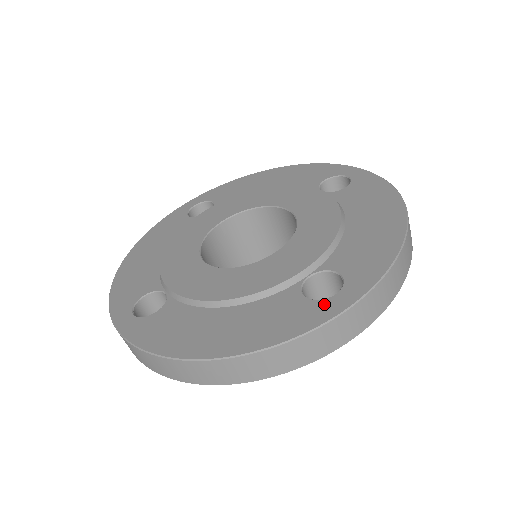
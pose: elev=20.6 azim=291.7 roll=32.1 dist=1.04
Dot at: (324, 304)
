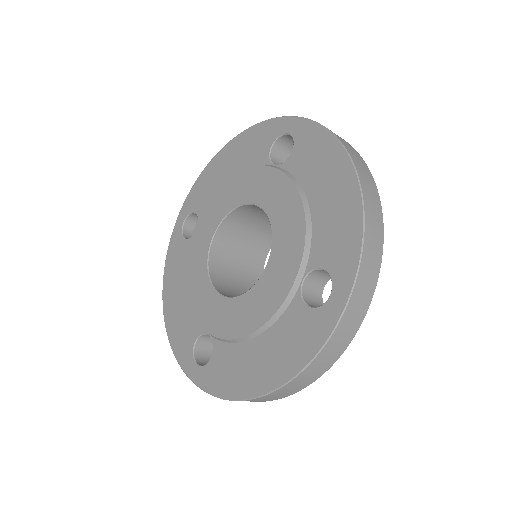
Dot at: (325, 311)
